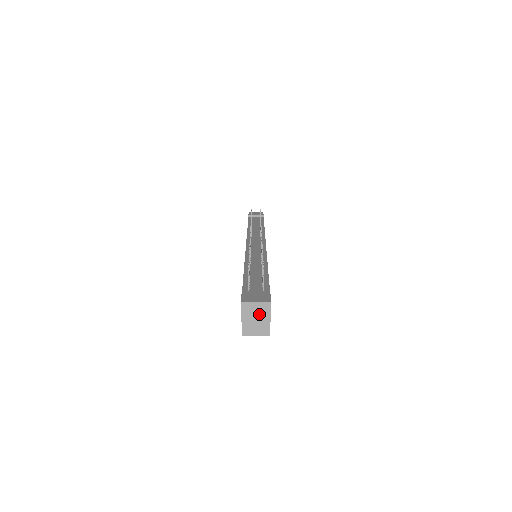
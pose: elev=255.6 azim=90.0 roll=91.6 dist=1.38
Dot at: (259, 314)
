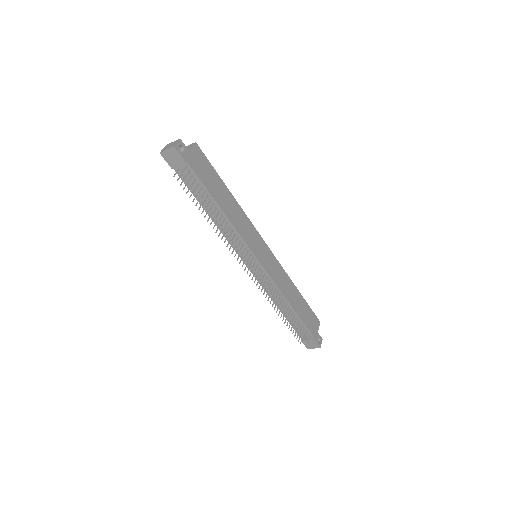
Dot at: occluded
